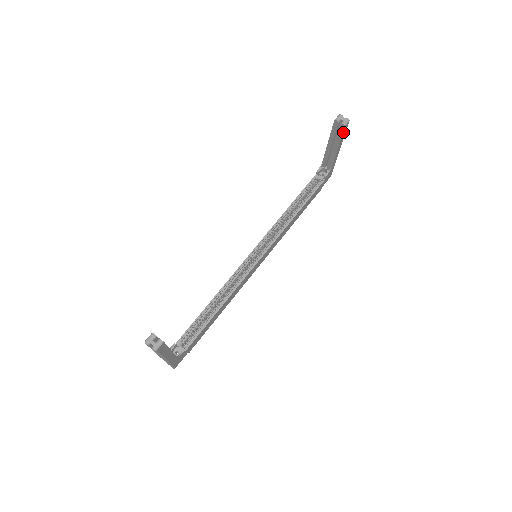
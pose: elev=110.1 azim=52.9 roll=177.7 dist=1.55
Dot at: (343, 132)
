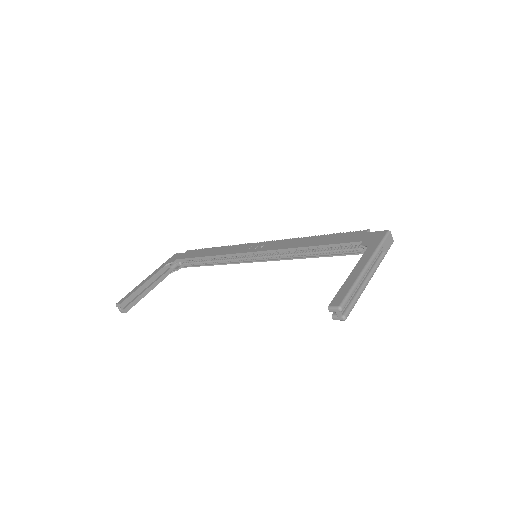
Dot at: occluded
